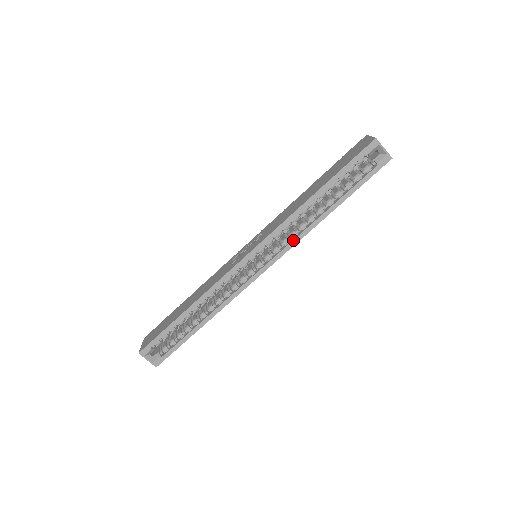
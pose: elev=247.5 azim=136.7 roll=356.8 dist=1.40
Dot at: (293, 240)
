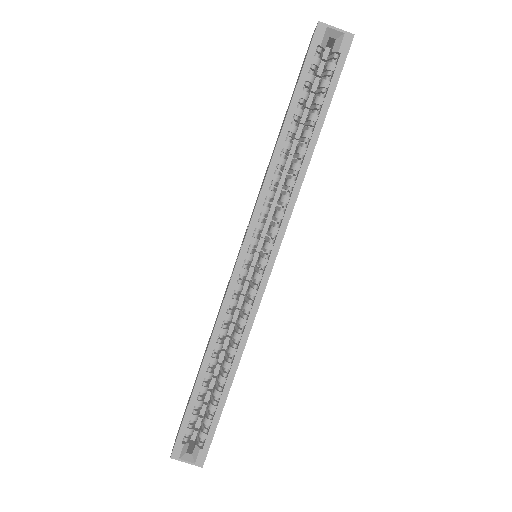
Dot at: (287, 206)
